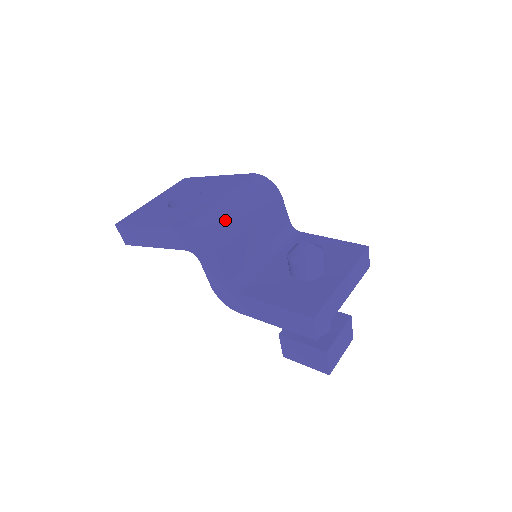
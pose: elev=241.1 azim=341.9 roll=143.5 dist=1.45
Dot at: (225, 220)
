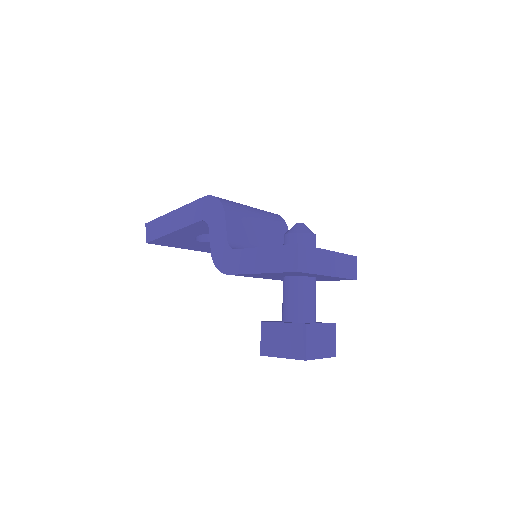
Dot at: (239, 205)
